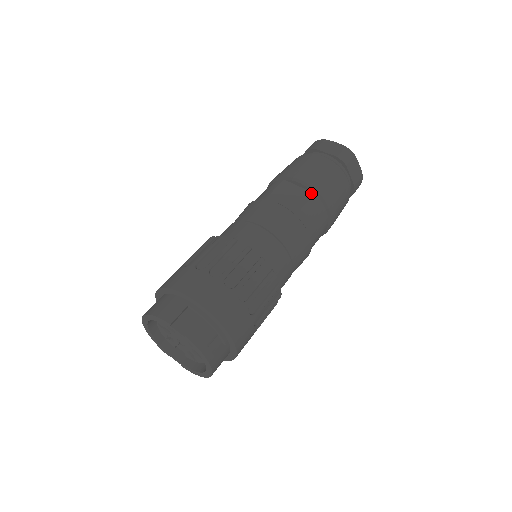
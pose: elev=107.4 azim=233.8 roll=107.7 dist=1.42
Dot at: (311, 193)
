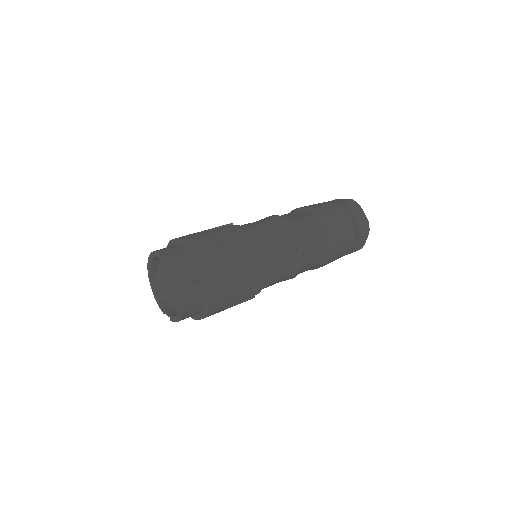
Dot at: (309, 215)
